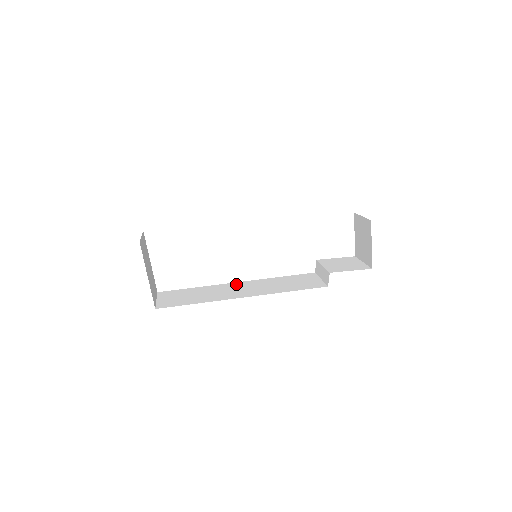
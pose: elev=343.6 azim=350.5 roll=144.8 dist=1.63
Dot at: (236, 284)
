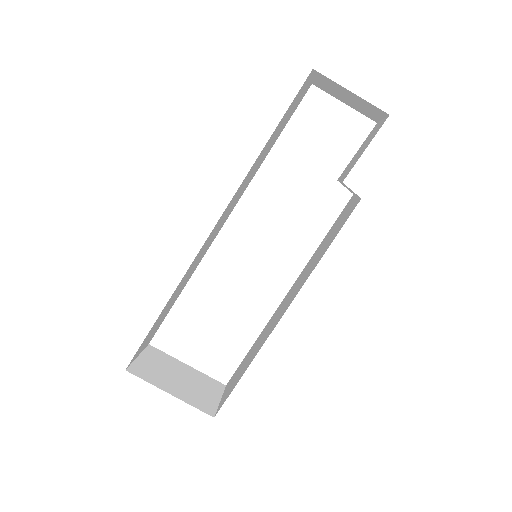
Dot at: (283, 301)
